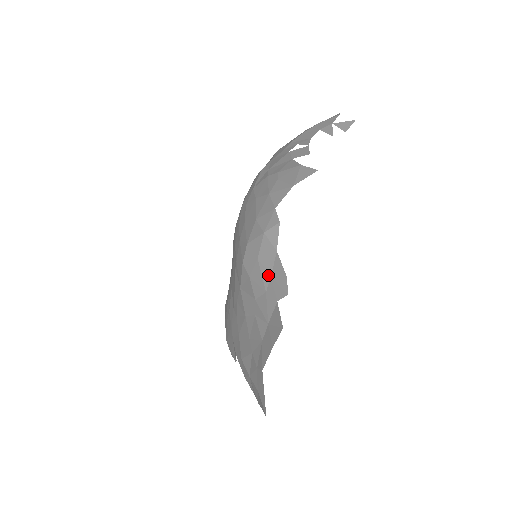
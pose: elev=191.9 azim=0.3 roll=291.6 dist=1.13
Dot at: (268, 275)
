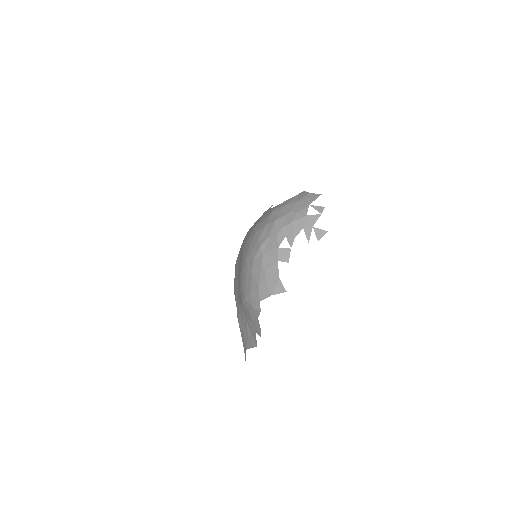
Dot at: (253, 320)
